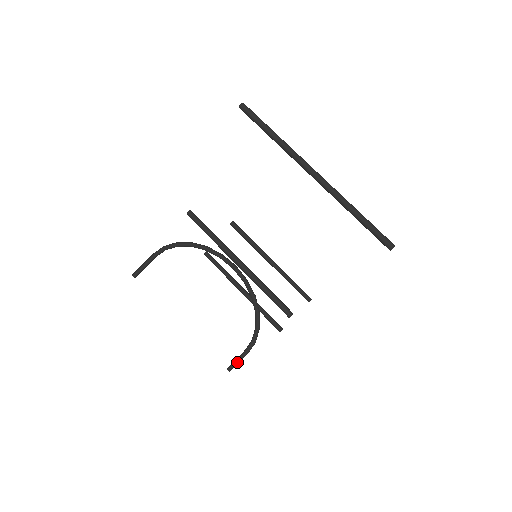
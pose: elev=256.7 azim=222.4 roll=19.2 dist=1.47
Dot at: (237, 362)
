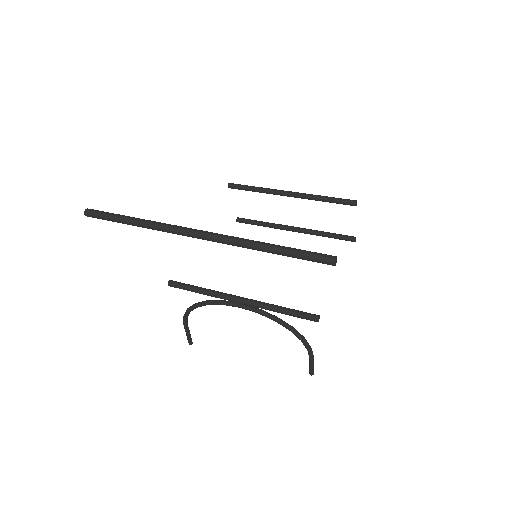
Dot at: (312, 368)
